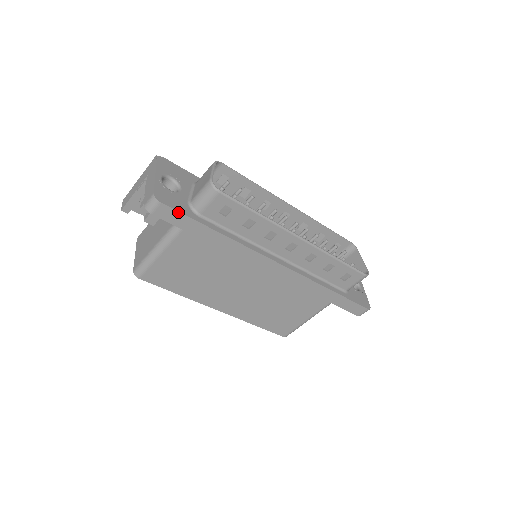
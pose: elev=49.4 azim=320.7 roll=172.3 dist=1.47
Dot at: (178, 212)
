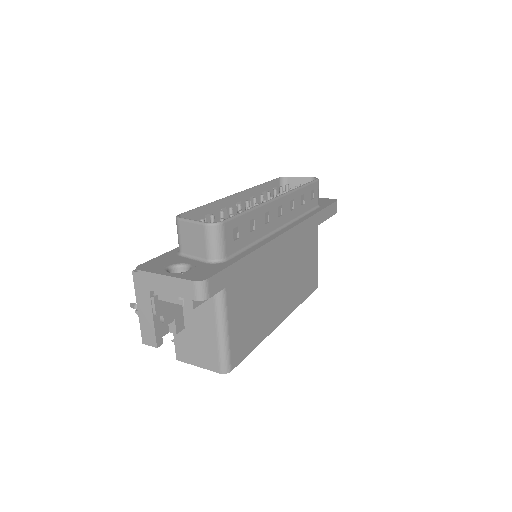
Dot at: (221, 272)
